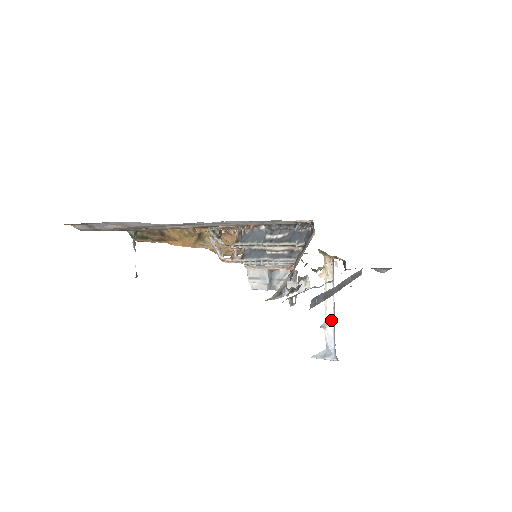
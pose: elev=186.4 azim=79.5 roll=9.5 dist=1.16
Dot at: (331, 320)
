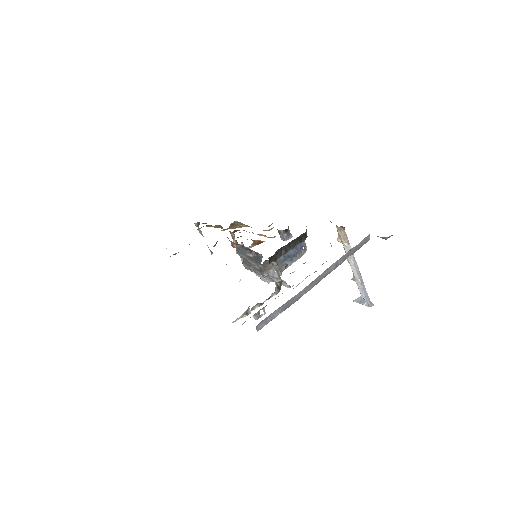
Dot at: (356, 276)
